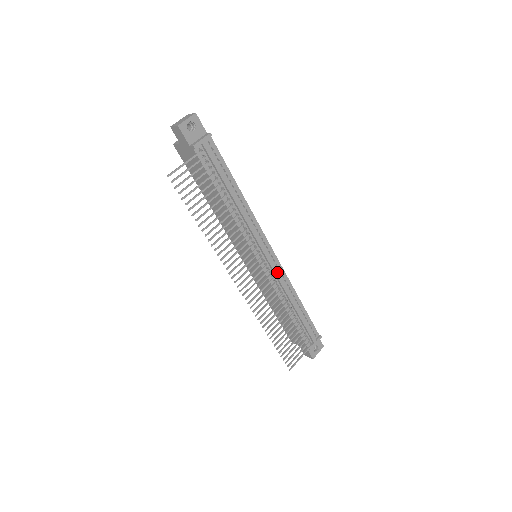
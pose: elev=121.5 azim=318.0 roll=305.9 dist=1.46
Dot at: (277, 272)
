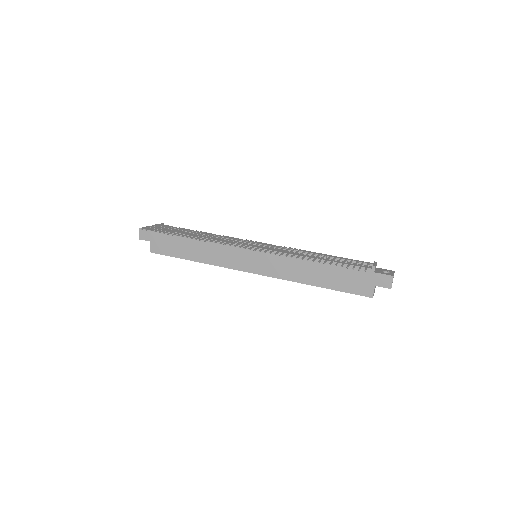
Dot at: (277, 246)
